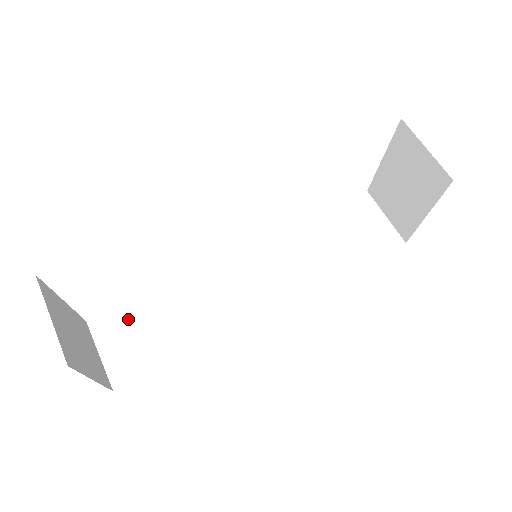
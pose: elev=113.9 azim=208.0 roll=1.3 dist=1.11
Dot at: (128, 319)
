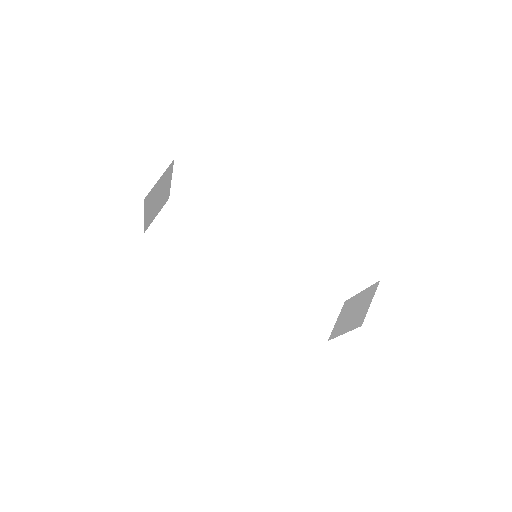
Dot at: (184, 218)
